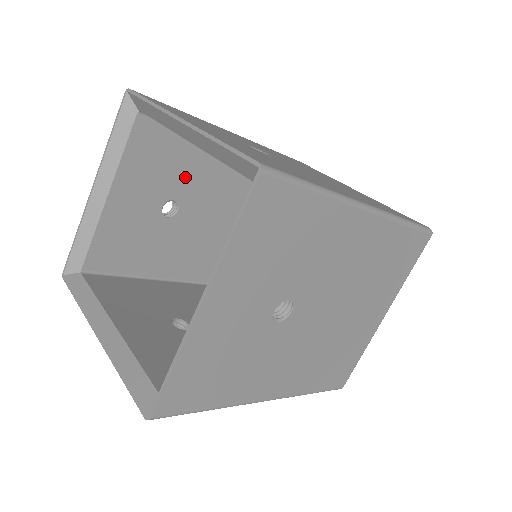
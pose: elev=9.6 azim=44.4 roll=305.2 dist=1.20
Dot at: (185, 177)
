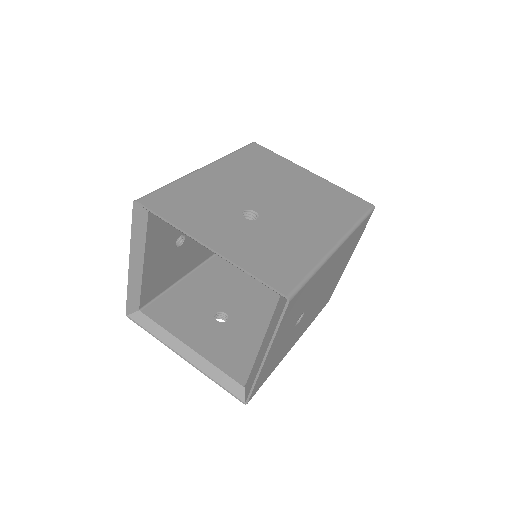
Dot at: occluded
